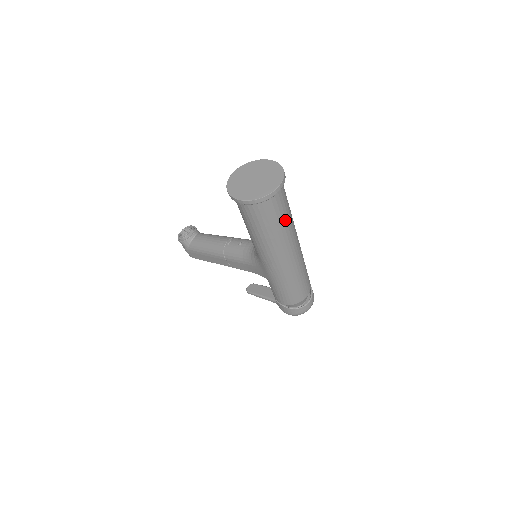
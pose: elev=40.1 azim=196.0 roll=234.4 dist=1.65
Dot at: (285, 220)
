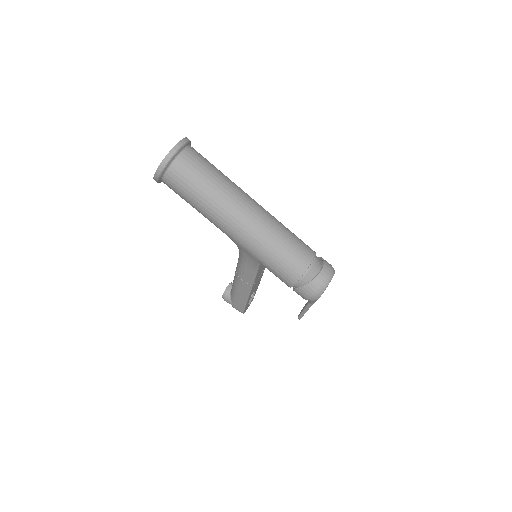
Dot at: (211, 178)
